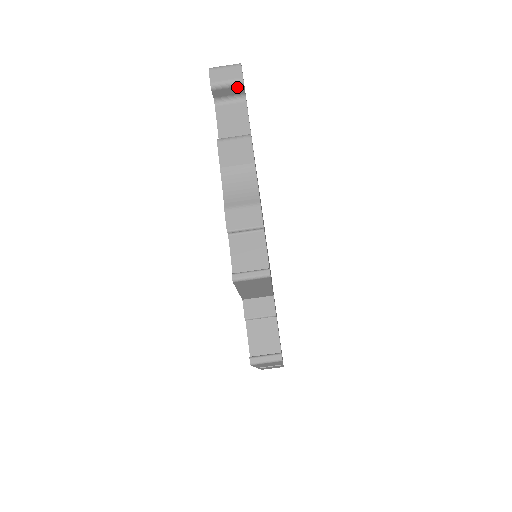
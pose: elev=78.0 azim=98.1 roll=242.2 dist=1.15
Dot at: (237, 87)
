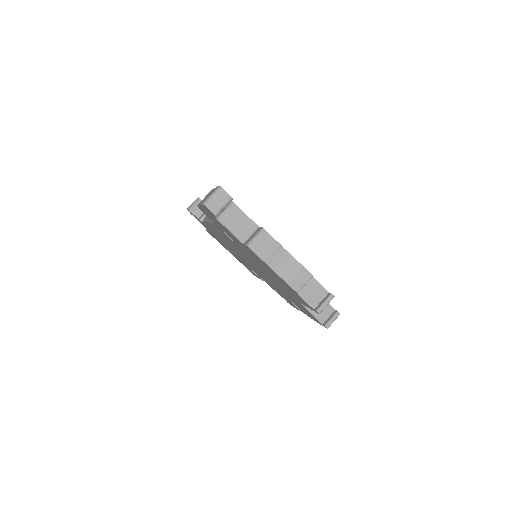
Dot at: occluded
